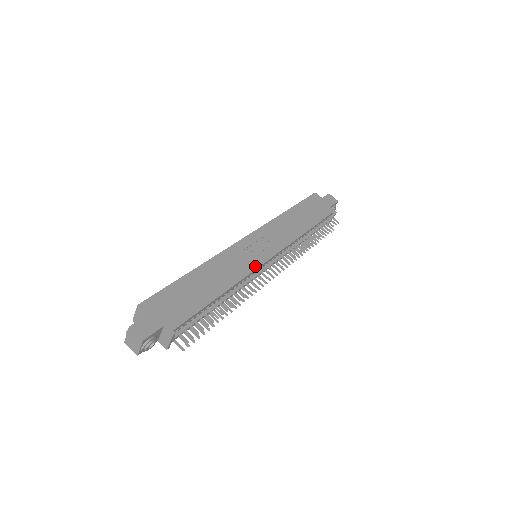
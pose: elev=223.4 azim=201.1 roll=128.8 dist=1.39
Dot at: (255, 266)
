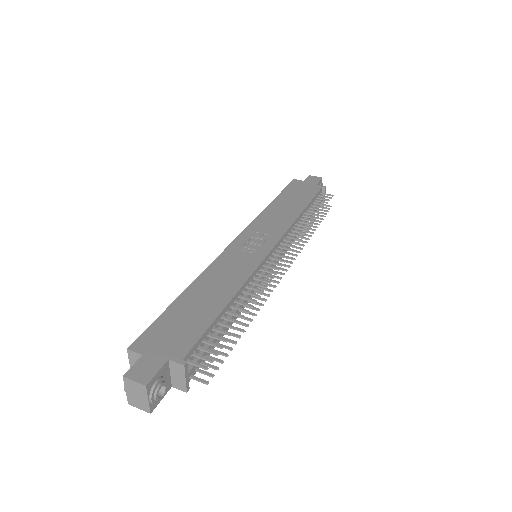
Dot at: (258, 261)
